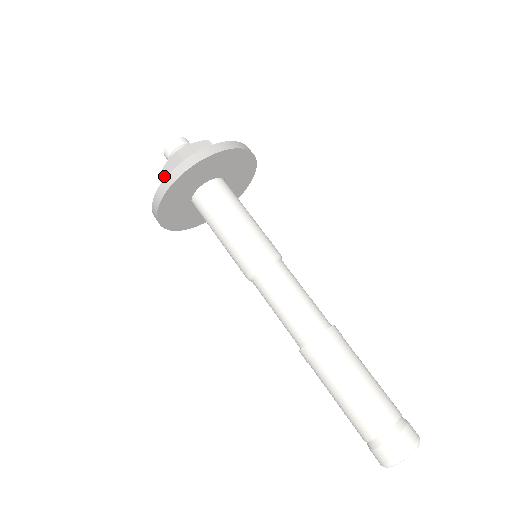
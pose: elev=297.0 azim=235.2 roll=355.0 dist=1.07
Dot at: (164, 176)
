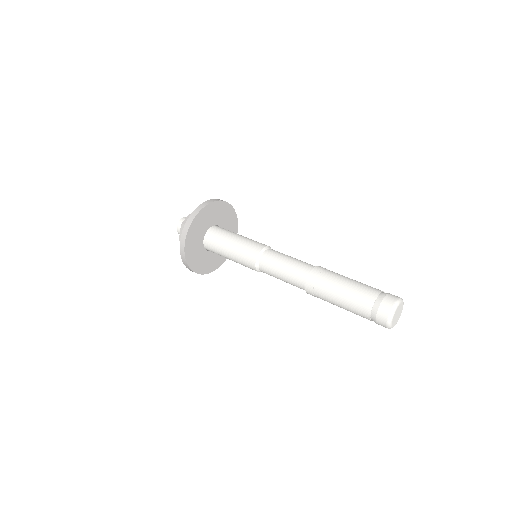
Dot at: occluded
